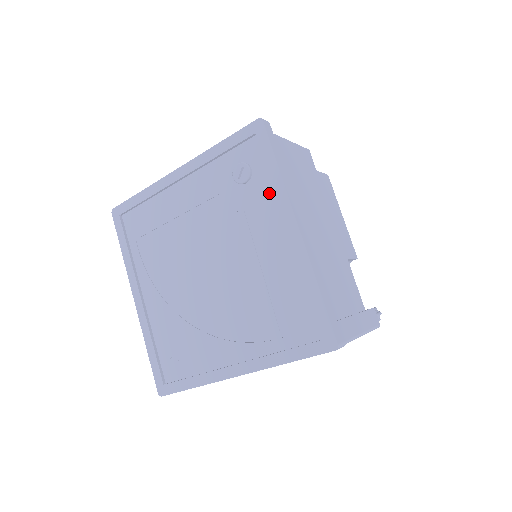
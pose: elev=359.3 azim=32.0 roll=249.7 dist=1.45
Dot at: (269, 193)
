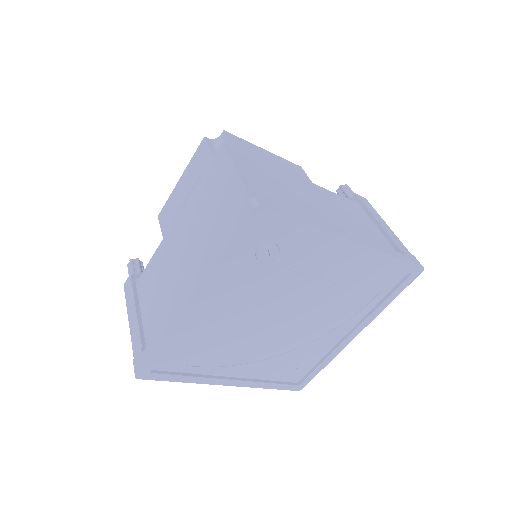
Dot at: (307, 243)
